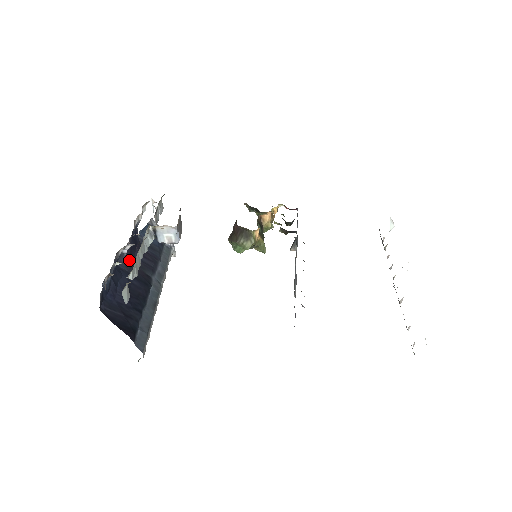
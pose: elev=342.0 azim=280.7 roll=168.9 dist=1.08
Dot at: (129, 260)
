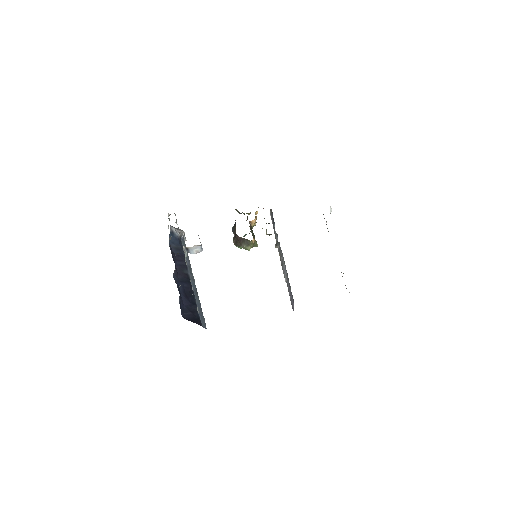
Dot at: (176, 271)
